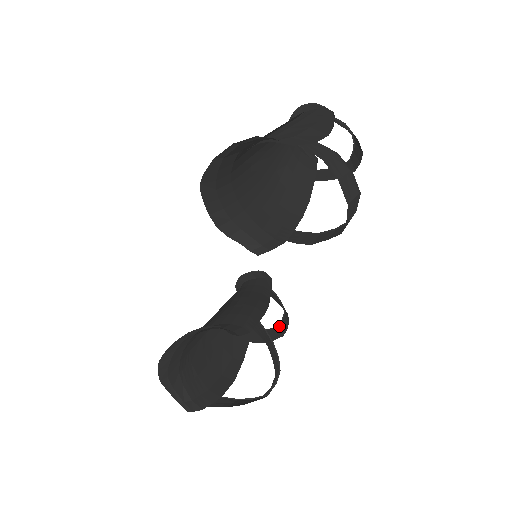
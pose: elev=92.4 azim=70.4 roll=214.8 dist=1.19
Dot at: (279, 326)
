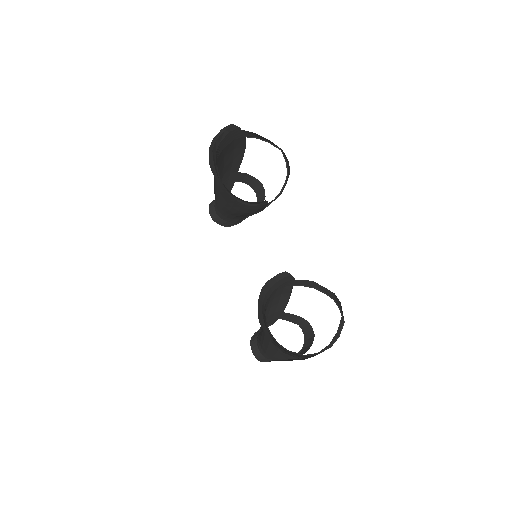
Dot at: (306, 339)
